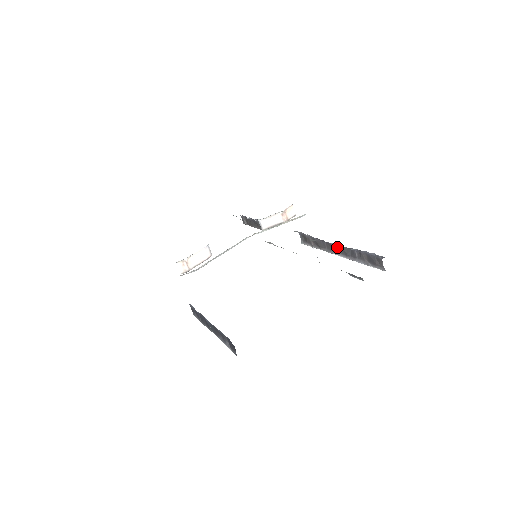
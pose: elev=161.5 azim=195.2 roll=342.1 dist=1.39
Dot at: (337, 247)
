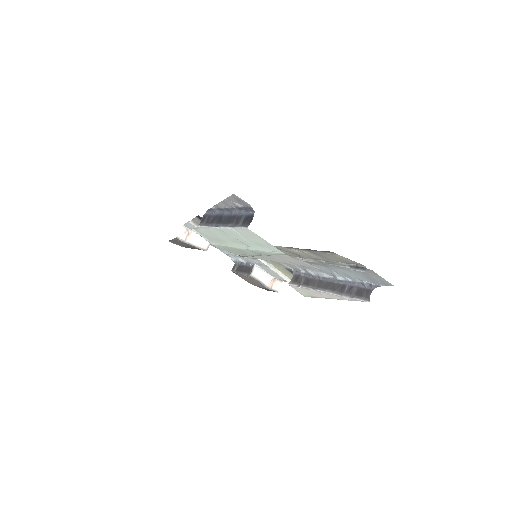
Dot at: (329, 284)
